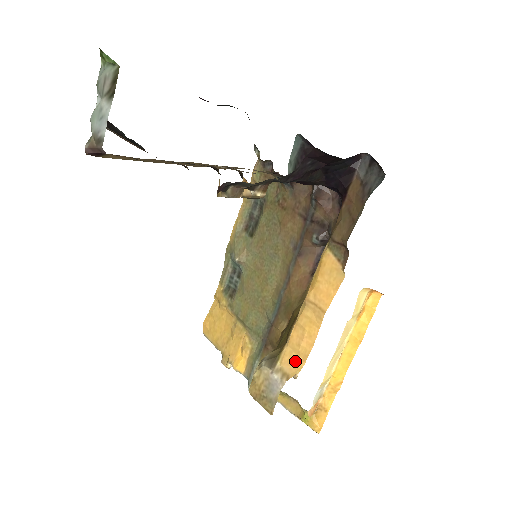
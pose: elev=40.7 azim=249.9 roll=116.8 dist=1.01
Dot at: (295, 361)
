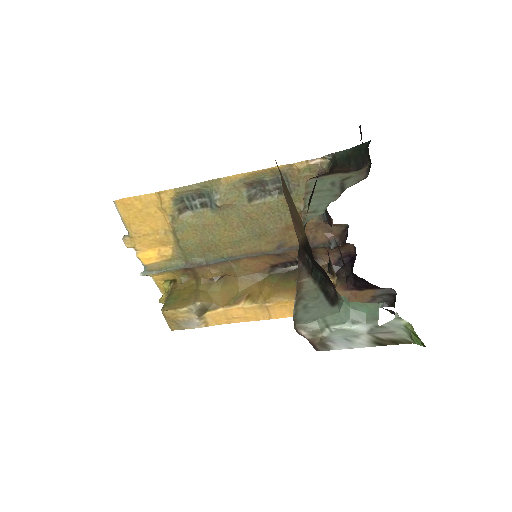
Dot at: (220, 320)
